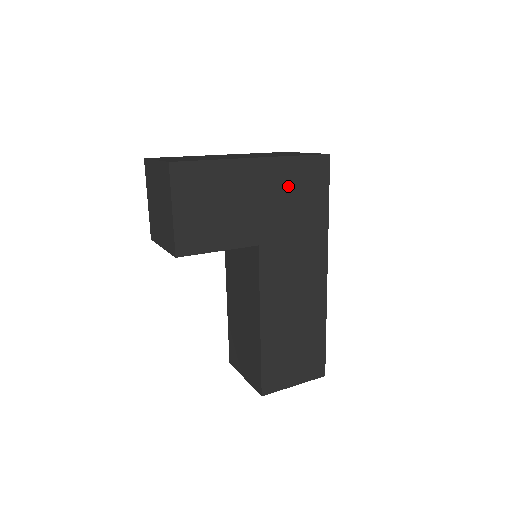
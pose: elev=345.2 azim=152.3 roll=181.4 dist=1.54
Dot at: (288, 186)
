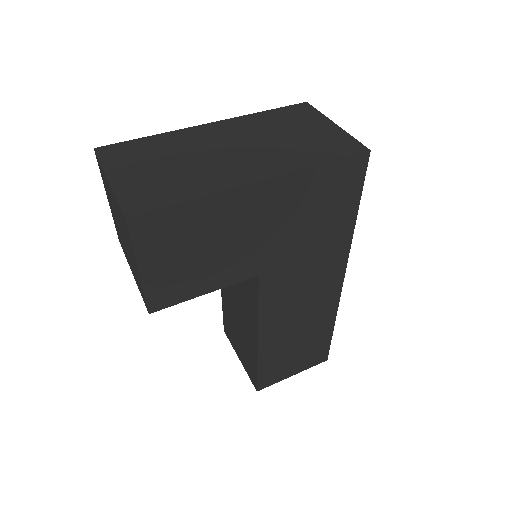
Dot at: (304, 204)
